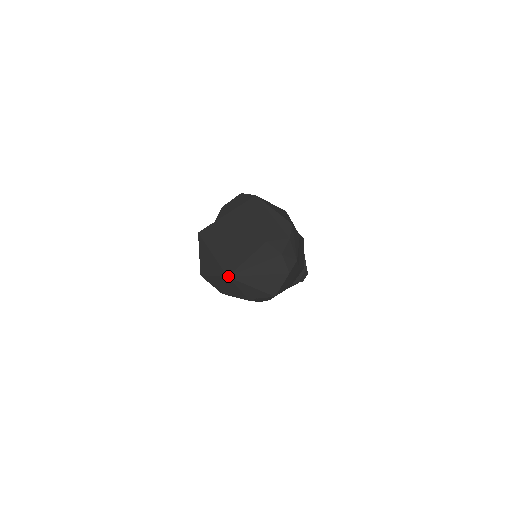
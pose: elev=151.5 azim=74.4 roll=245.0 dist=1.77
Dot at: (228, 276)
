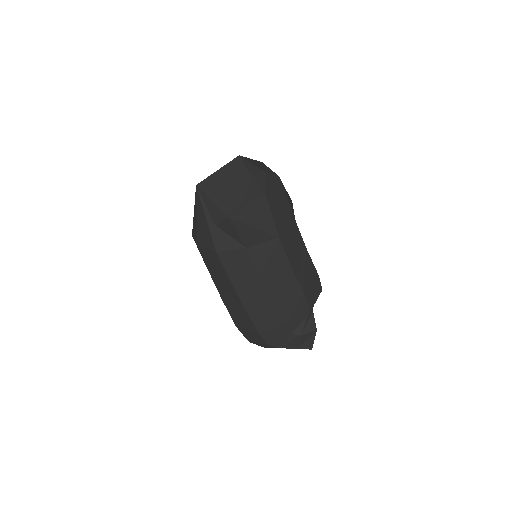
Dot at: (197, 185)
